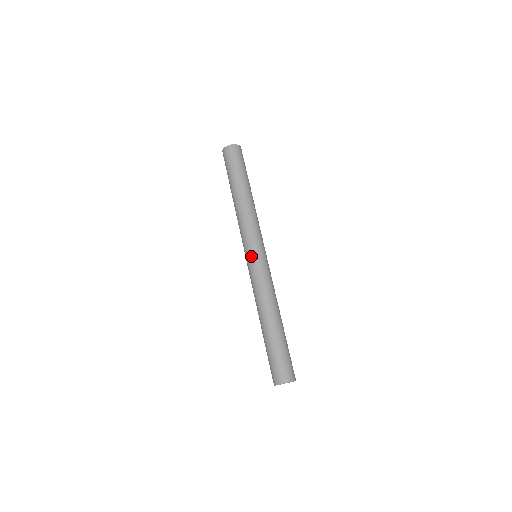
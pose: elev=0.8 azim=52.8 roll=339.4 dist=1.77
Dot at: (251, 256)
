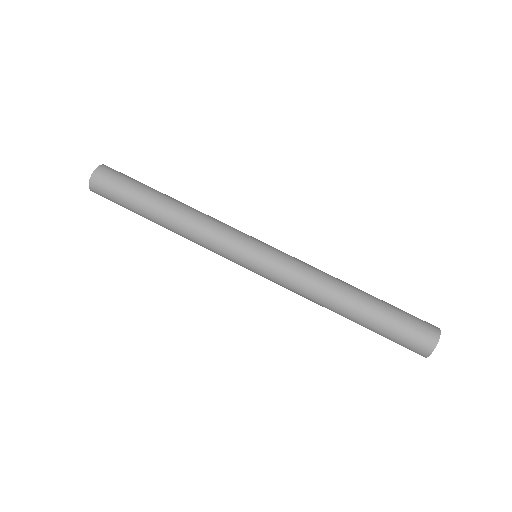
Dot at: (259, 253)
